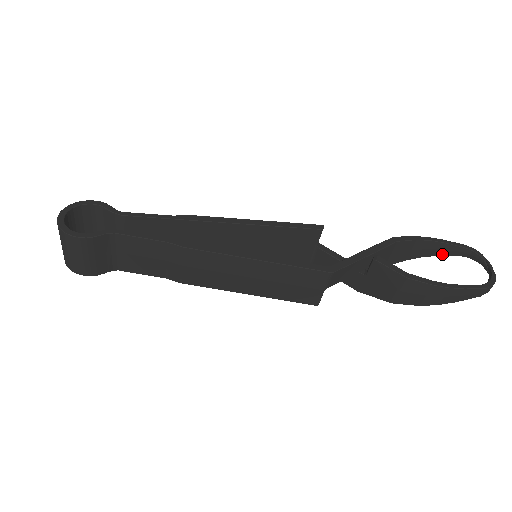
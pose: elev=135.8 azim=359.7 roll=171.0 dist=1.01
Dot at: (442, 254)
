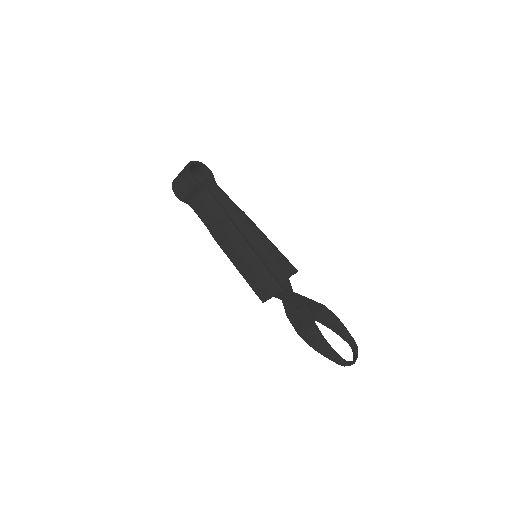
Dot at: (341, 336)
